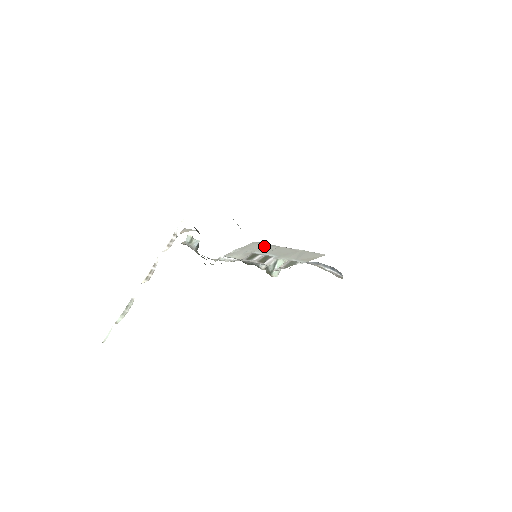
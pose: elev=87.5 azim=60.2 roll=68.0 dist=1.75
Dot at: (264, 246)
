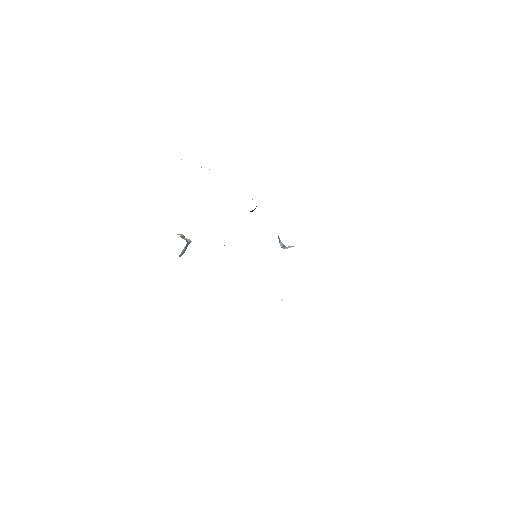
Dot at: occluded
